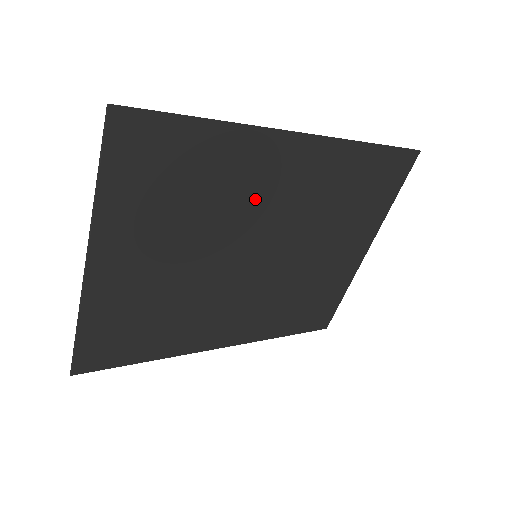
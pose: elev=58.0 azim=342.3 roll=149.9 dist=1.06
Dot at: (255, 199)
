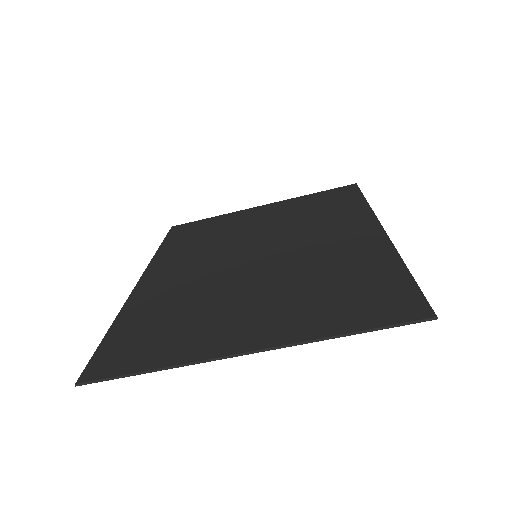
Dot at: (321, 253)
